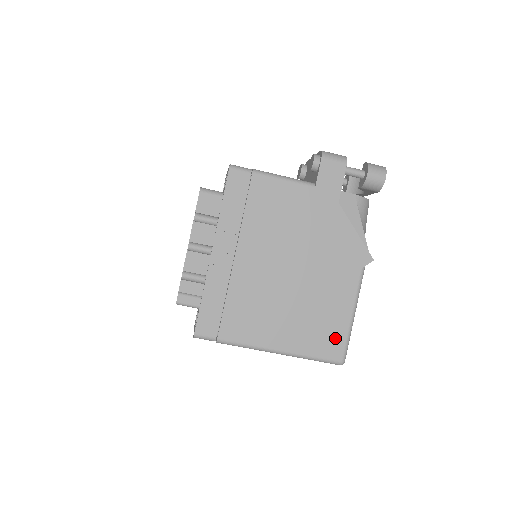
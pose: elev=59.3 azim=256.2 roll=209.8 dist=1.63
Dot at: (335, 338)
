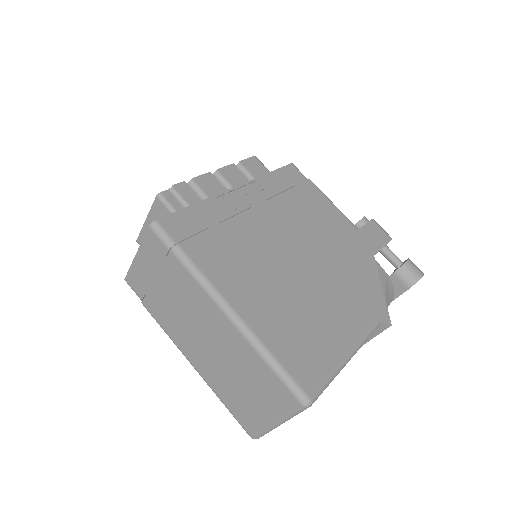
Dot at: (315, 362)
